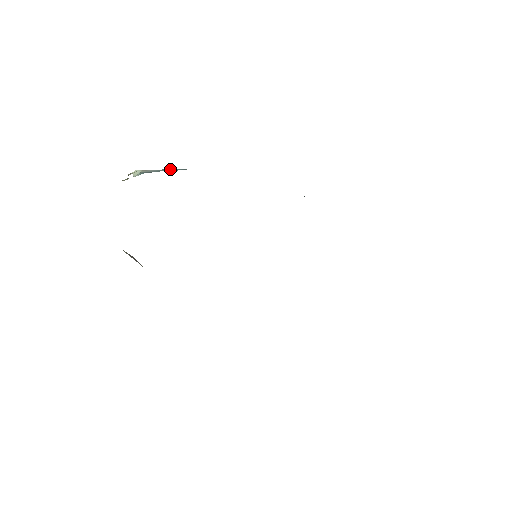
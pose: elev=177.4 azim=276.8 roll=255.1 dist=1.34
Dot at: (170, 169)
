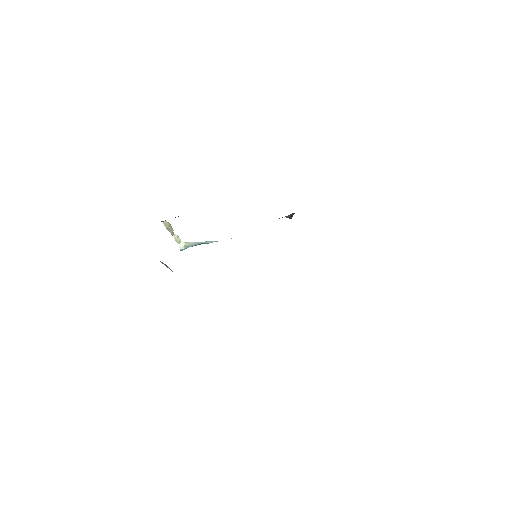
Dot at: (205, 241)
